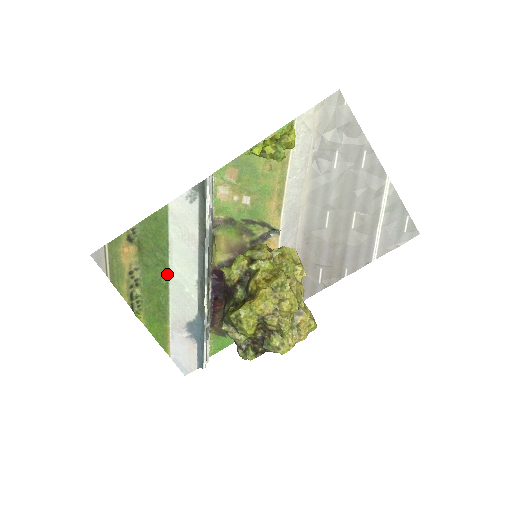
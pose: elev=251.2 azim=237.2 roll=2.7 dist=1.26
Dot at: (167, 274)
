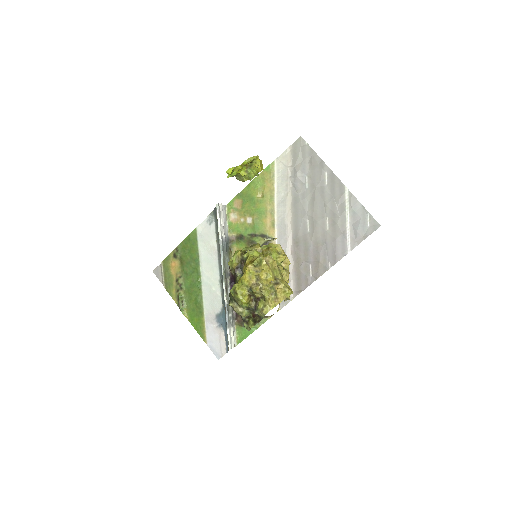
Dot at: (200, 278)
